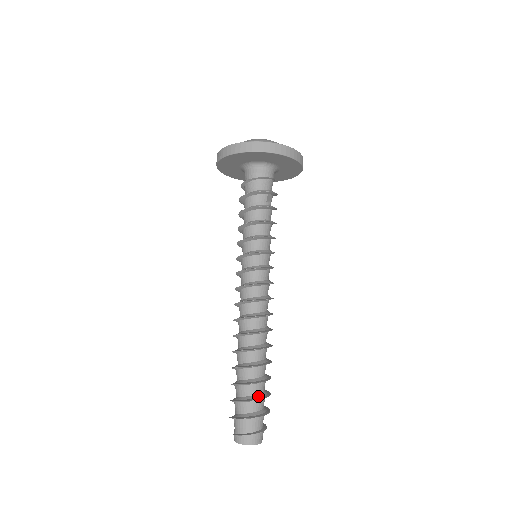
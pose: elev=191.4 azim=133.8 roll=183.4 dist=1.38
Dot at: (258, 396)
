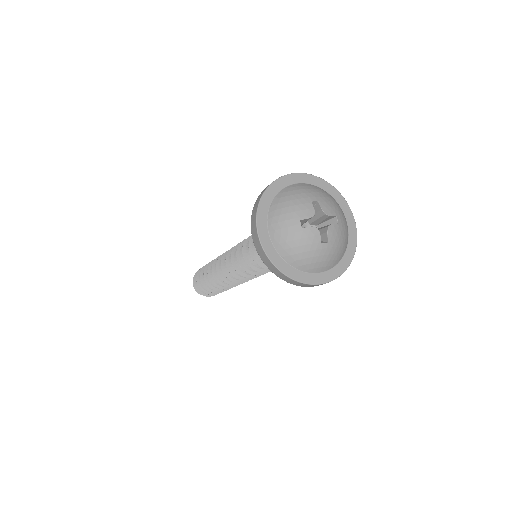
Dot at: occluded
